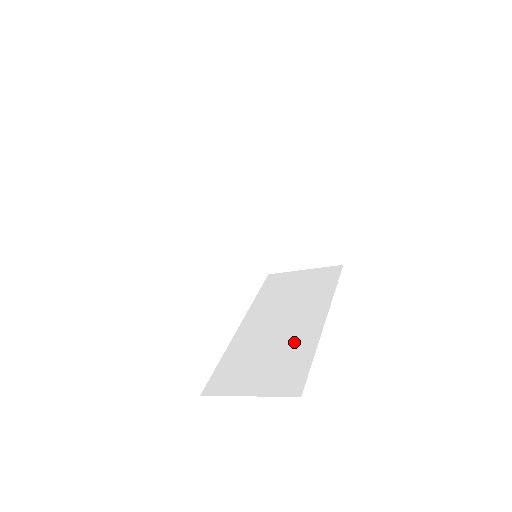
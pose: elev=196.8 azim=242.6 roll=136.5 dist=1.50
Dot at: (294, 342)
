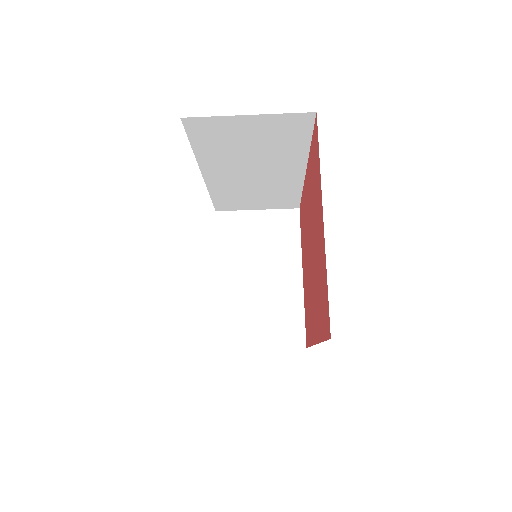
Dot at: occluded
